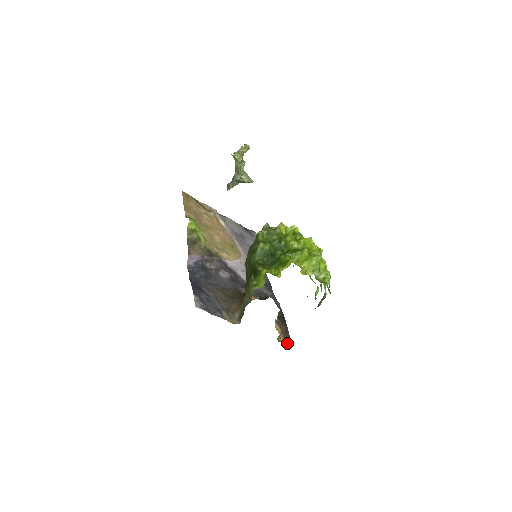
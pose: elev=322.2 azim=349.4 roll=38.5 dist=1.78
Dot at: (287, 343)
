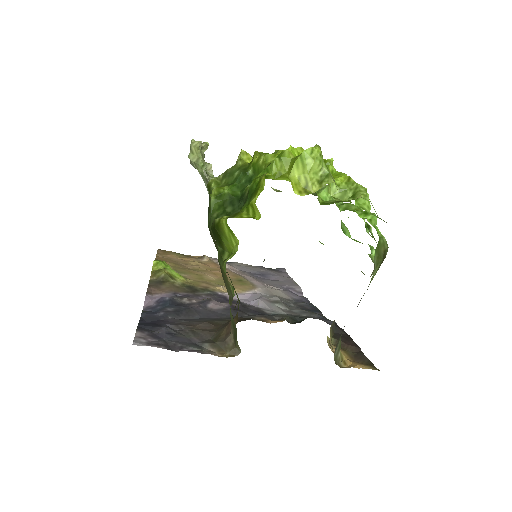
Dot at: (362, 367)
